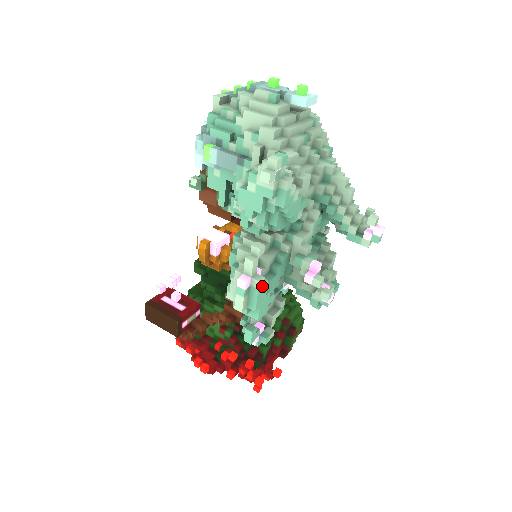
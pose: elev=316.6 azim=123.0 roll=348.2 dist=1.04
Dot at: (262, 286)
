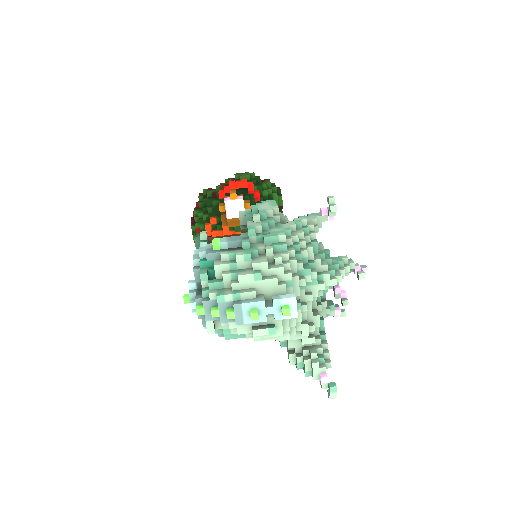
Dot at: occluded
